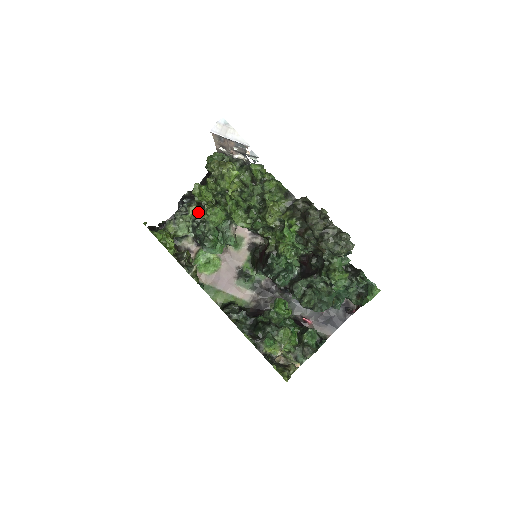
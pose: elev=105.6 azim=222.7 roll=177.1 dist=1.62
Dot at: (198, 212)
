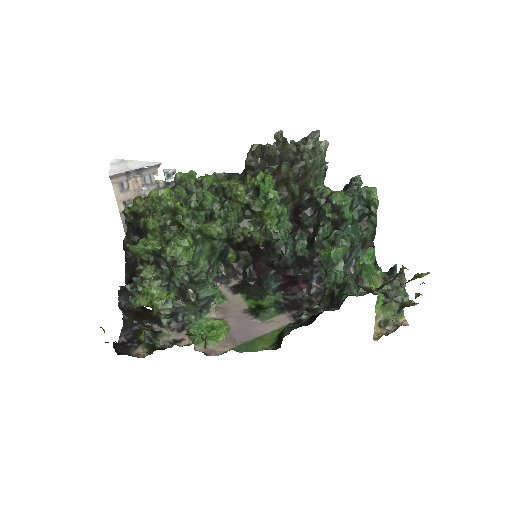
Dot at: (157, 268)
